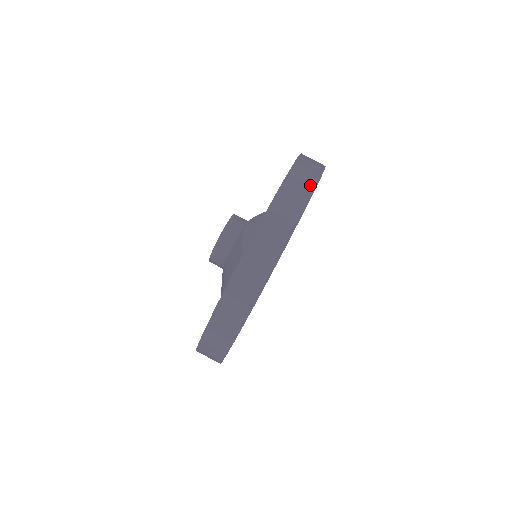
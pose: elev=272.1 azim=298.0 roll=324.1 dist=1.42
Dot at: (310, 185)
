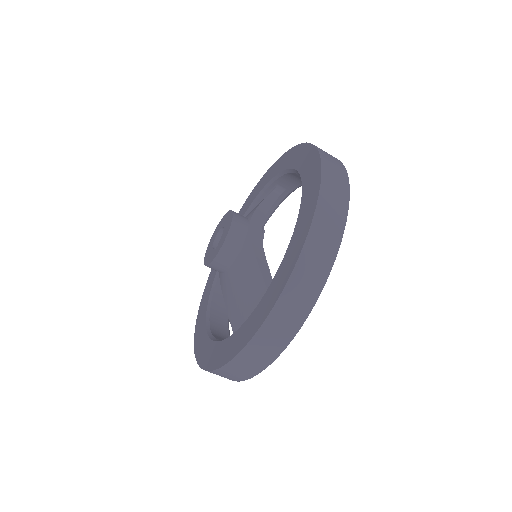
Dot at: (344, 197)
